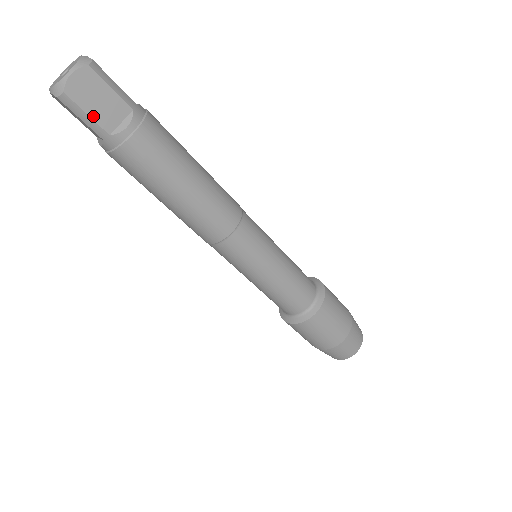
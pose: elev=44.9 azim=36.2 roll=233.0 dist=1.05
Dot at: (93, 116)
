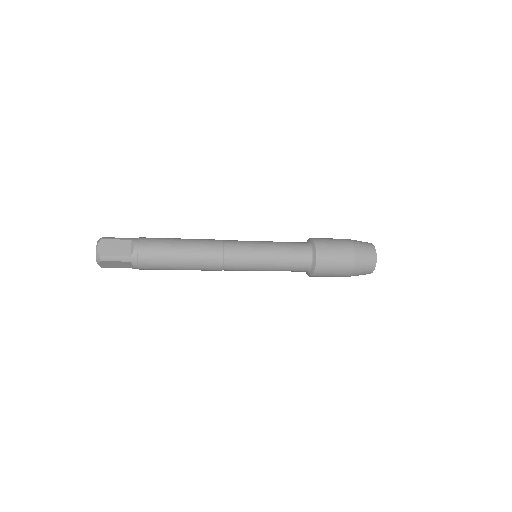
Dot at: occluded
